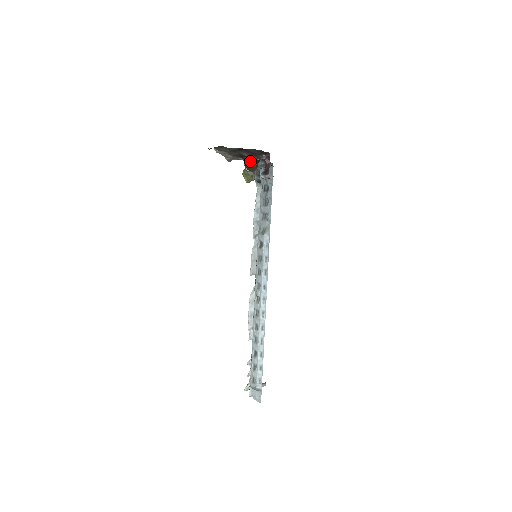
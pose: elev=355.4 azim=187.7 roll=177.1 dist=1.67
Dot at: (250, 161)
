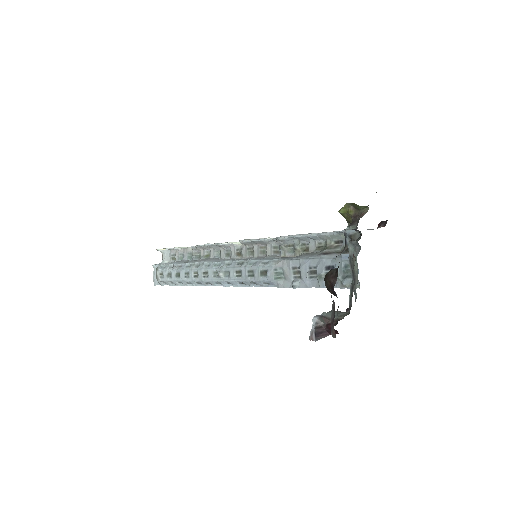
Dot at: occluded
